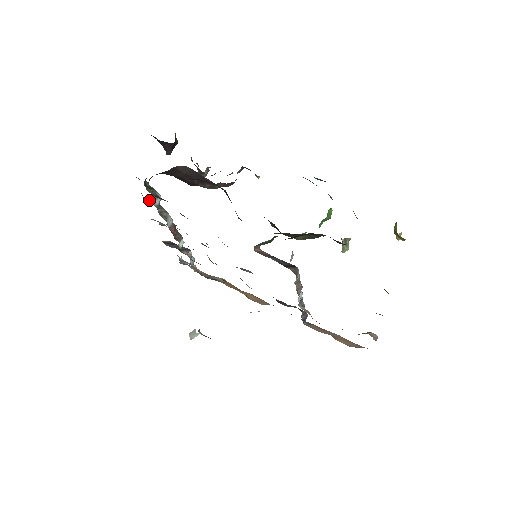
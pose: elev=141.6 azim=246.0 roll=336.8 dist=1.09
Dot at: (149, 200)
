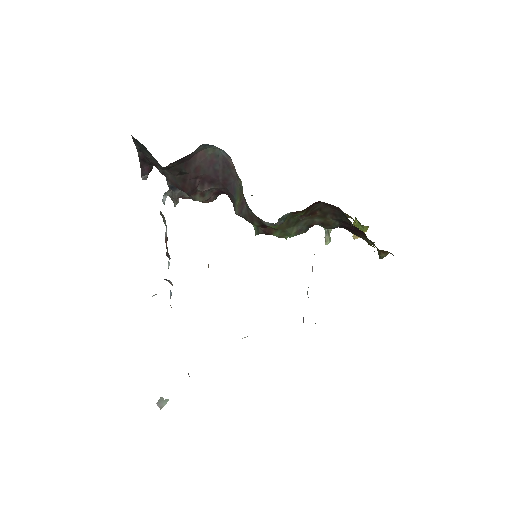
Dot at: occluded
